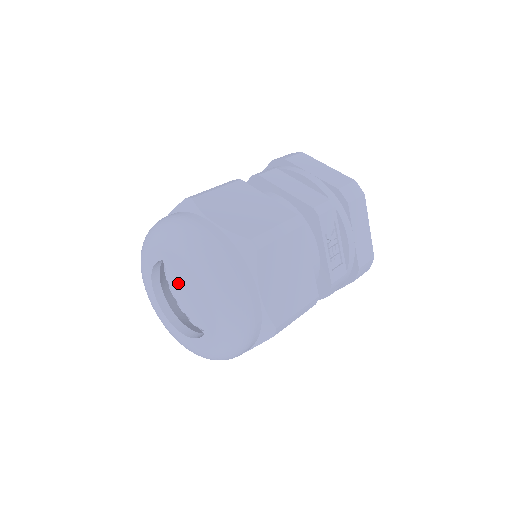
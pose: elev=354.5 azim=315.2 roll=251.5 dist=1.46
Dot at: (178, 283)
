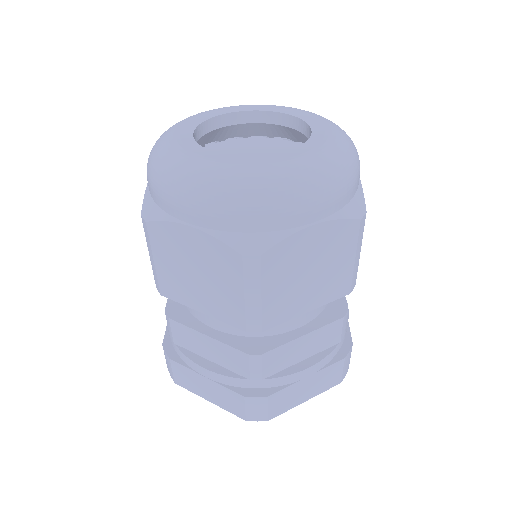
Dot at: occluded
